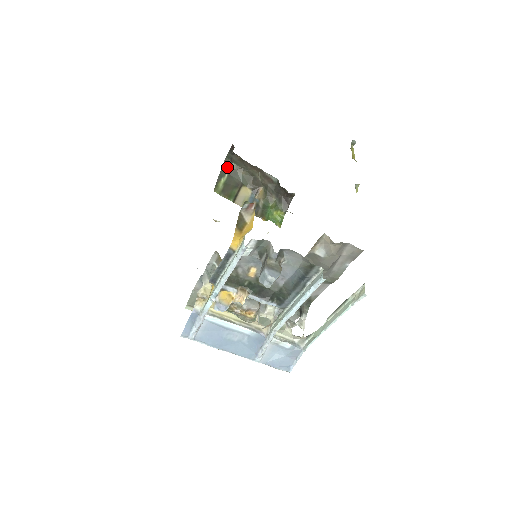
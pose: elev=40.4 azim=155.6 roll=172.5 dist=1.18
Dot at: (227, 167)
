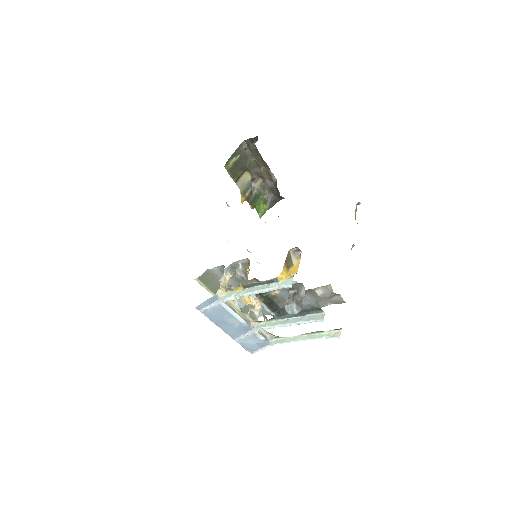
Dot at: (242, 149)
